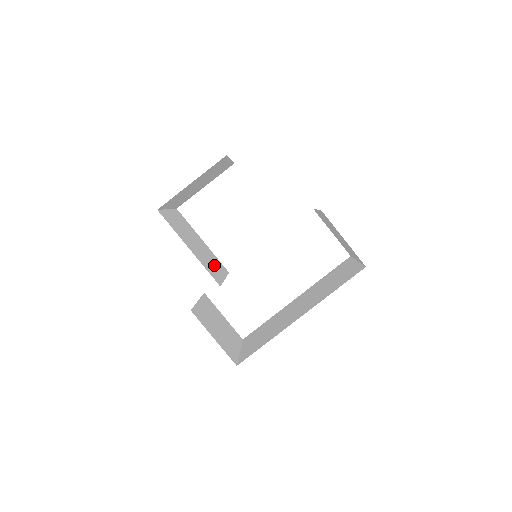
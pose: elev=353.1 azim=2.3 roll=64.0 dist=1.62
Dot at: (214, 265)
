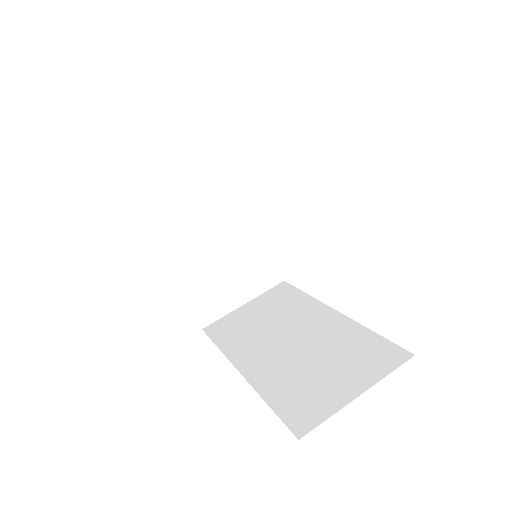
Dot at: (224, 218)
